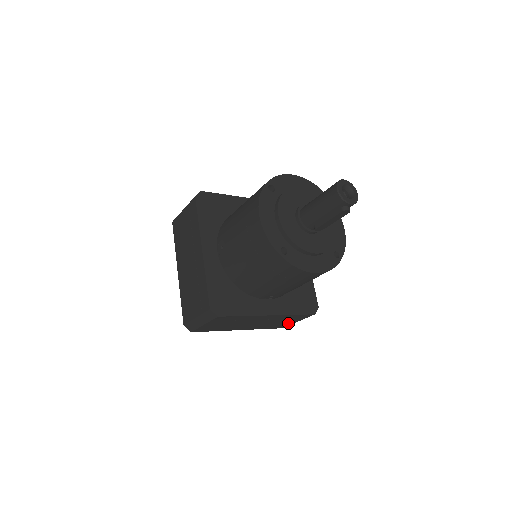
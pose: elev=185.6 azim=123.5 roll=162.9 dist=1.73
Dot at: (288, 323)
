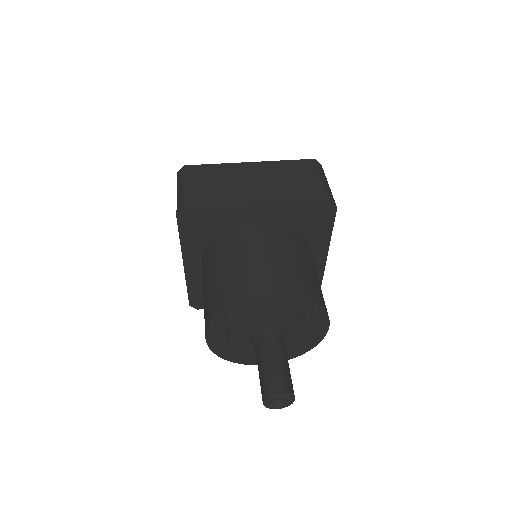
Dot at: occluded
